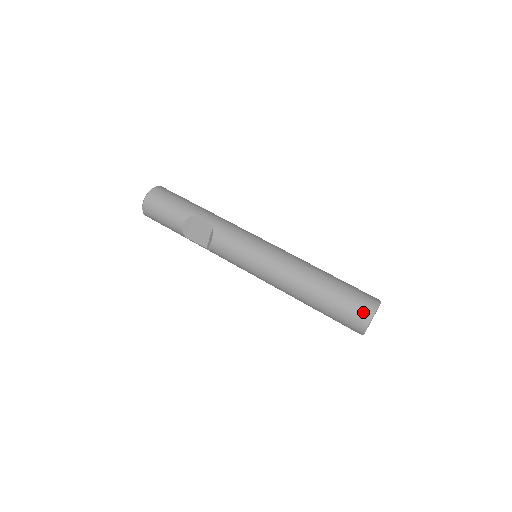
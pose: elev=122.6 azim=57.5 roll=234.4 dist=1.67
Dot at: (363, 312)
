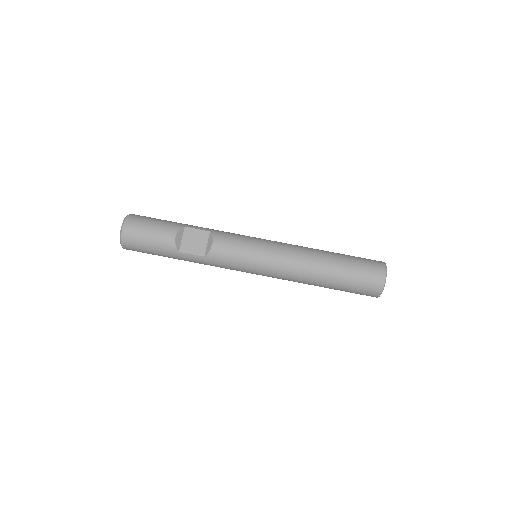
Dot at: (377, 266)
